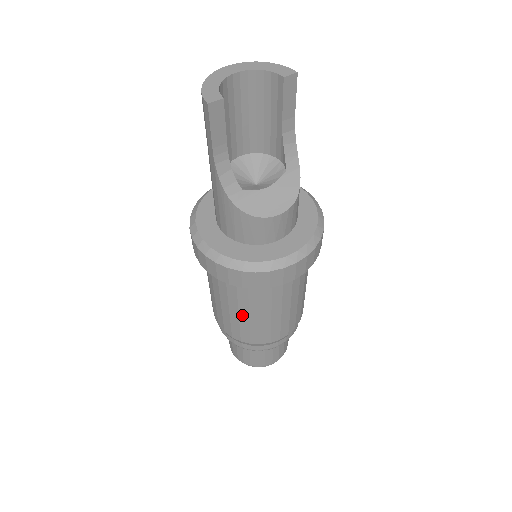
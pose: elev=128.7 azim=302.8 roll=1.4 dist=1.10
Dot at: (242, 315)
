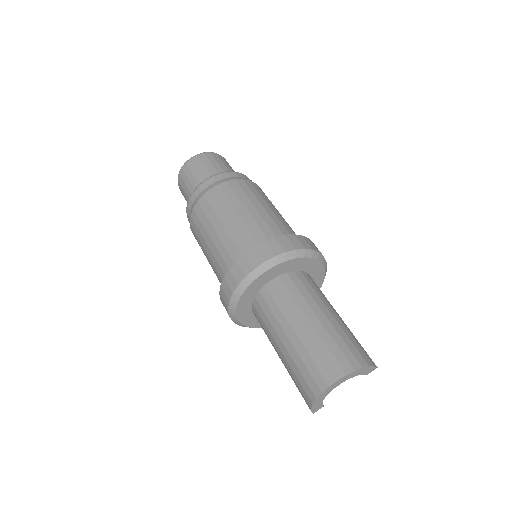
Dot at: occluded
